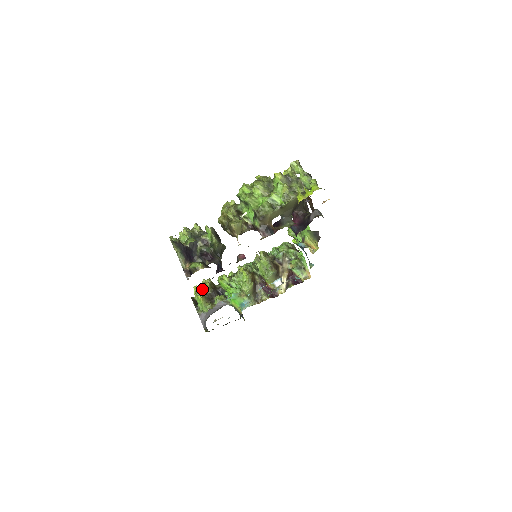
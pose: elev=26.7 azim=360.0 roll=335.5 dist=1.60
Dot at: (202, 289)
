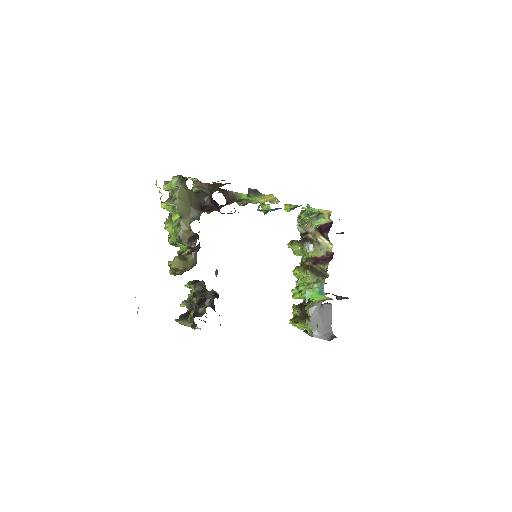
Dot at: (294, 318)
